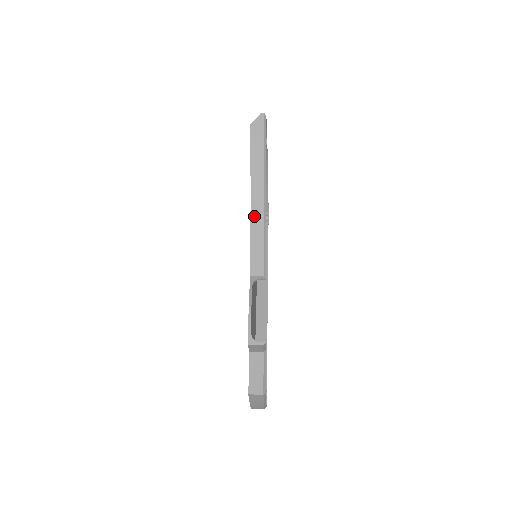
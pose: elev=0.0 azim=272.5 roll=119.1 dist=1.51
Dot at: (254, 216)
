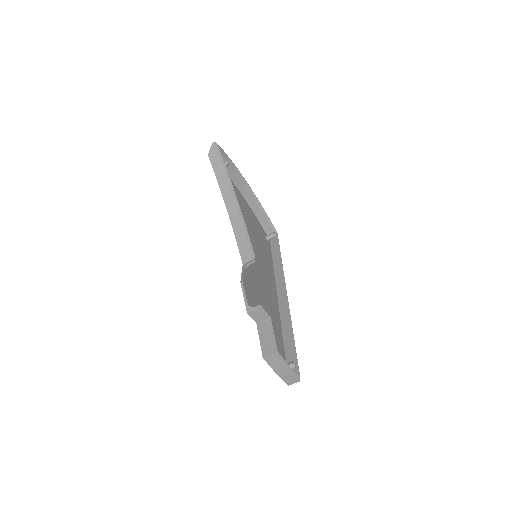
Dot at: (232, 218)
